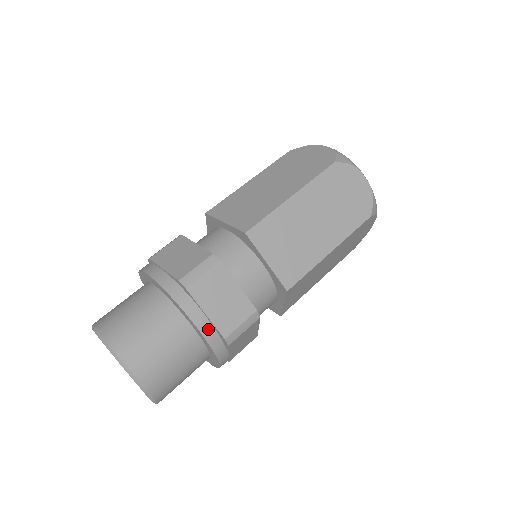
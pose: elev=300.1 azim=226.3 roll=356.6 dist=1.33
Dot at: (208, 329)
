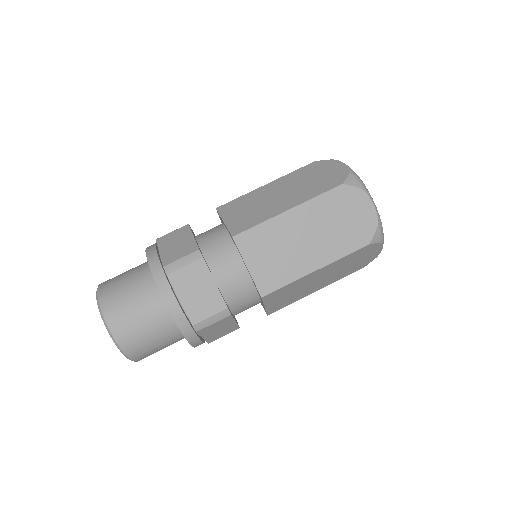
Dot at: (179, 314)
